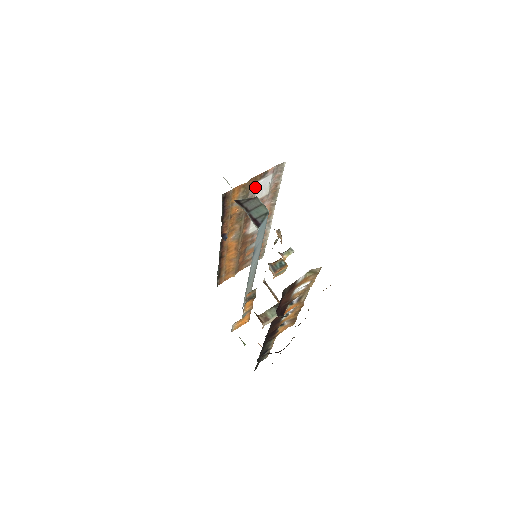
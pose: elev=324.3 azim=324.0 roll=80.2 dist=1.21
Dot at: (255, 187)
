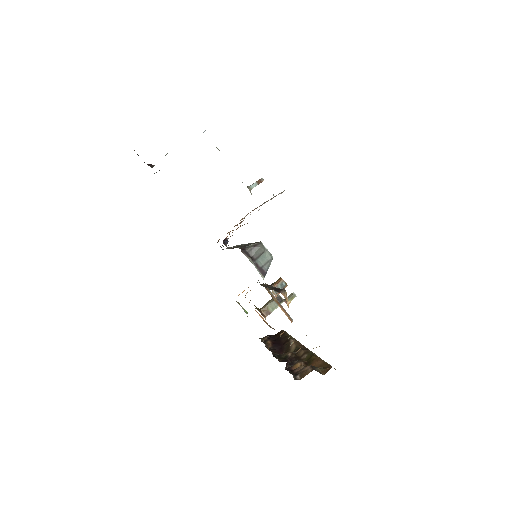
Dot at: occluded
